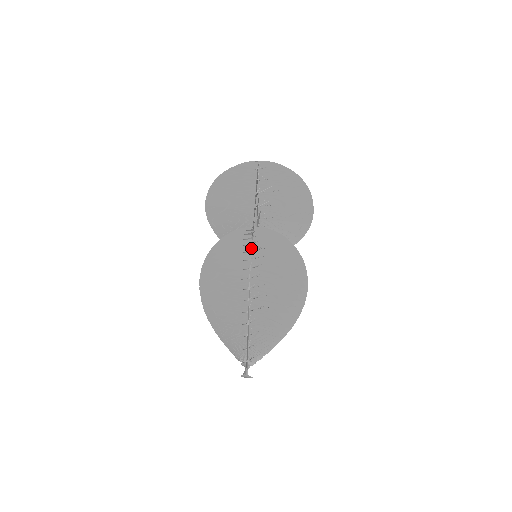
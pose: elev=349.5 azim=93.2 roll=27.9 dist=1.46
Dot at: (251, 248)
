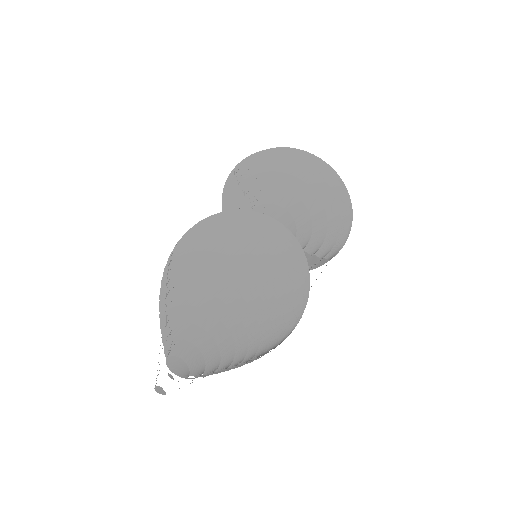
Dot at: (177, 244)
